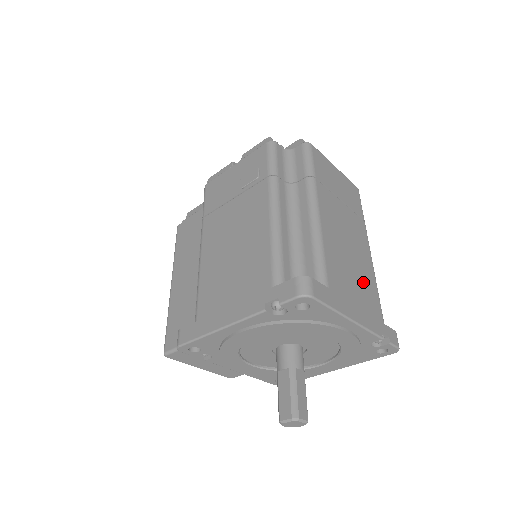
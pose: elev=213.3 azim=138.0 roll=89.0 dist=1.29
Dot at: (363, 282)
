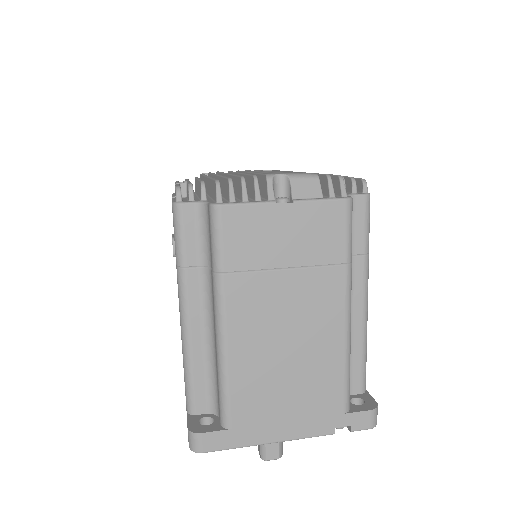
Dot at: (310, 380)
